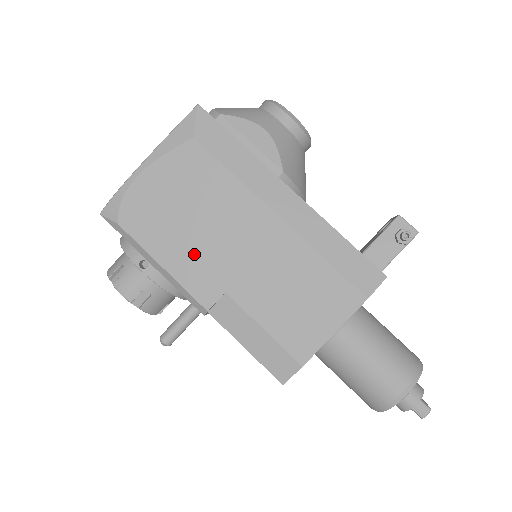
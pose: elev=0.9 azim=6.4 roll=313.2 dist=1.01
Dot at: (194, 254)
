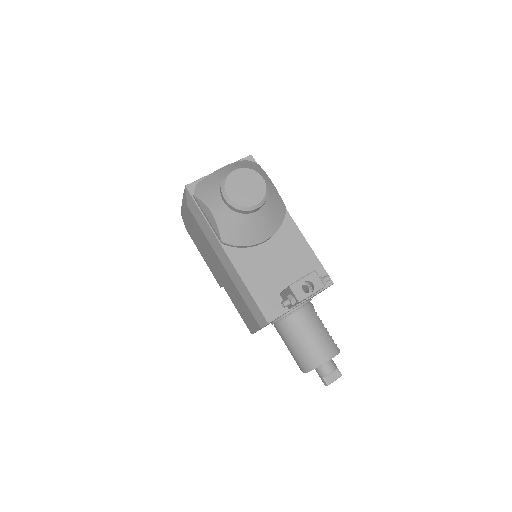
Dot at: (208, 261)
